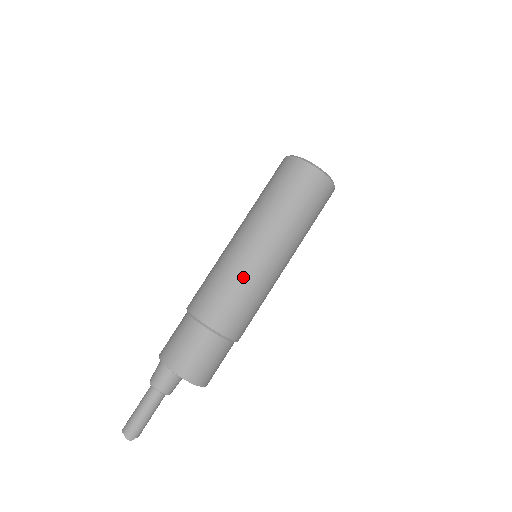
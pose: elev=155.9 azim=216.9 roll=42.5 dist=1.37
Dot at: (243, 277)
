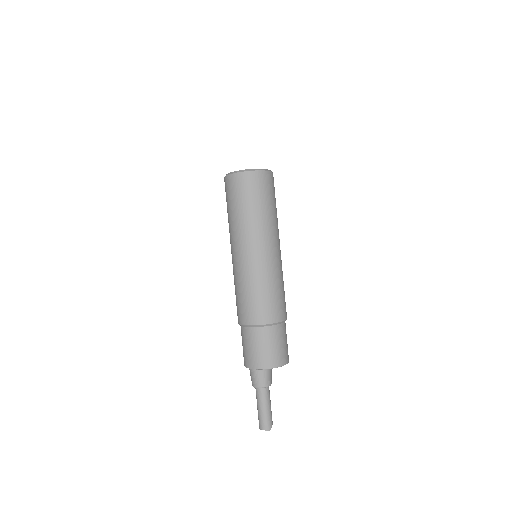
Dot at: (262, 277)
